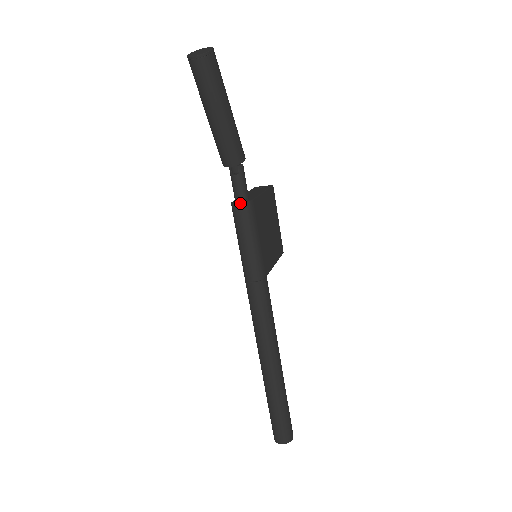
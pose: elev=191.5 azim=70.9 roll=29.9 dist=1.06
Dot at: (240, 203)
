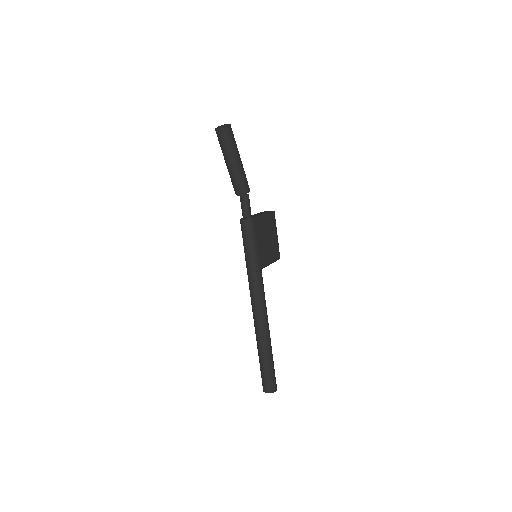
Dot at: (245, 219)
